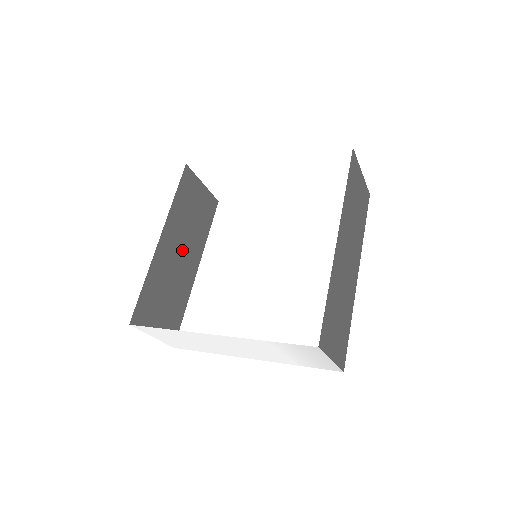
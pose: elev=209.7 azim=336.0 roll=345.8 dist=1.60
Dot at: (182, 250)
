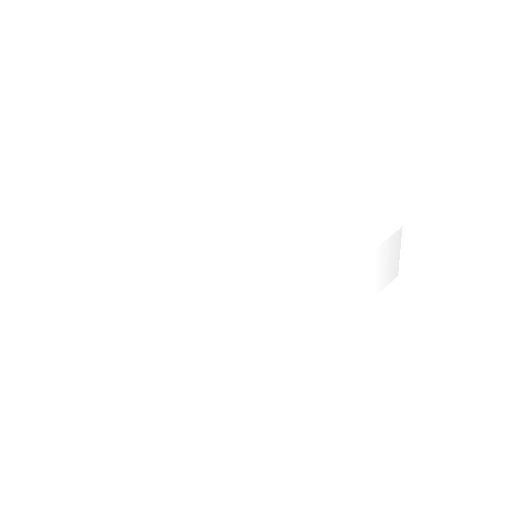
Dot at: occluded
